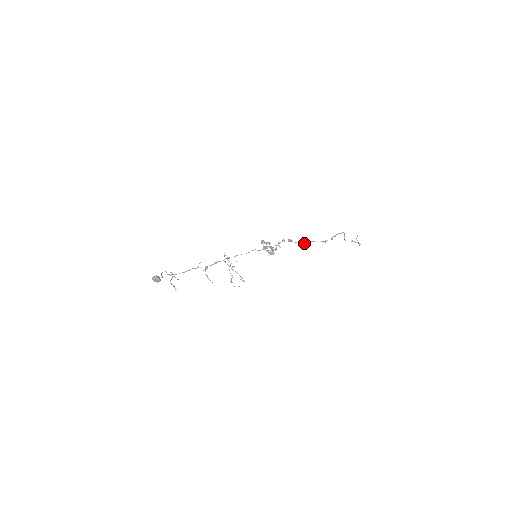
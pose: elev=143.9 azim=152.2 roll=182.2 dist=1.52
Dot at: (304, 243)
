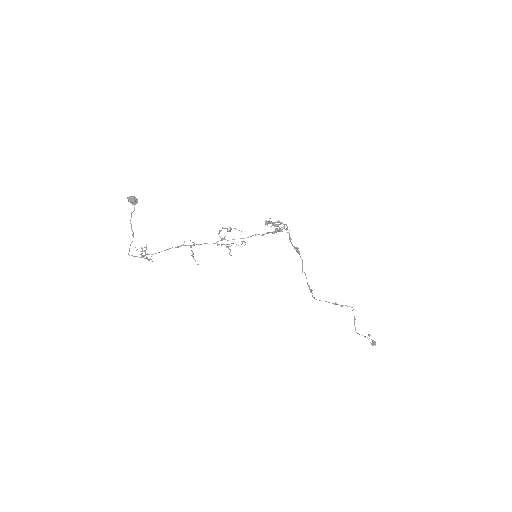
Dot at: (310, 289)
